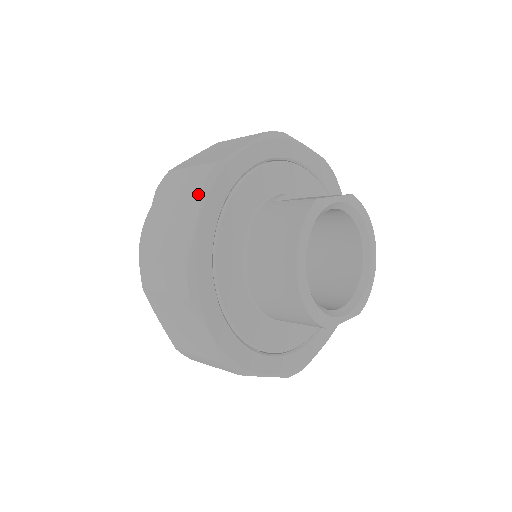
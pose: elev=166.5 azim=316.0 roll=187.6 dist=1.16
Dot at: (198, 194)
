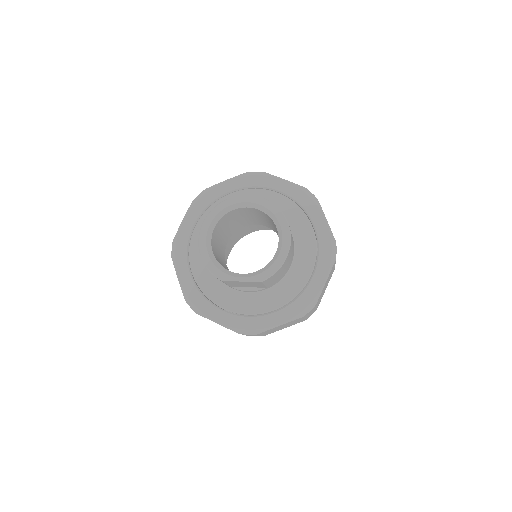
Dot at: (191, 206)
